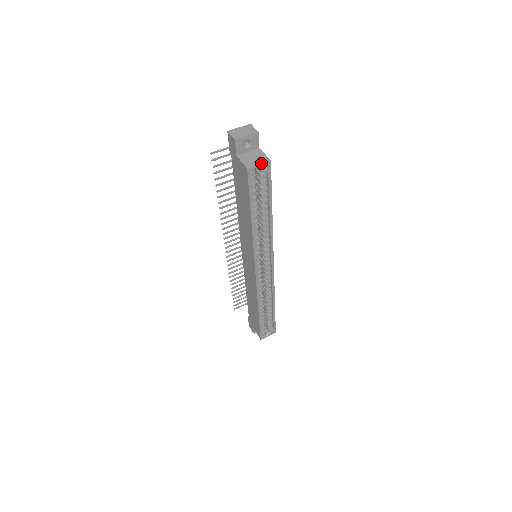
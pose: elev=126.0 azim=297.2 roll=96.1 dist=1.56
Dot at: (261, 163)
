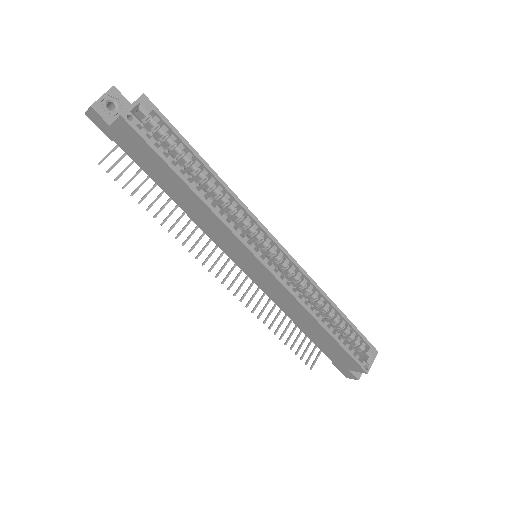
Dot at: (133, 102)
